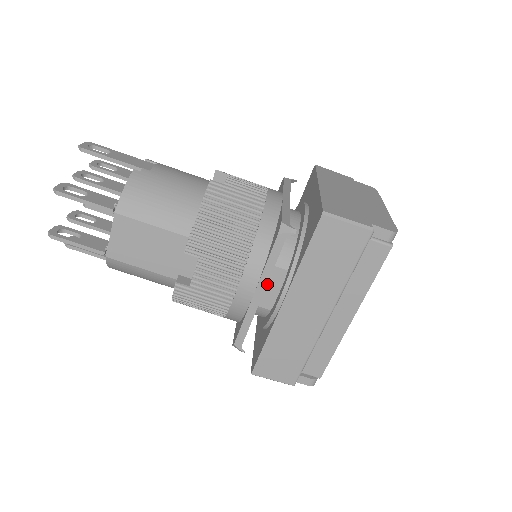
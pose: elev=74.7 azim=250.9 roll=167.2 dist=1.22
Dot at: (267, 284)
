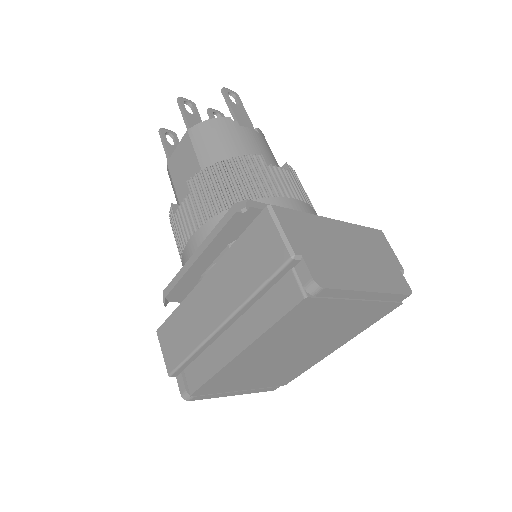
Dot at: occluded
